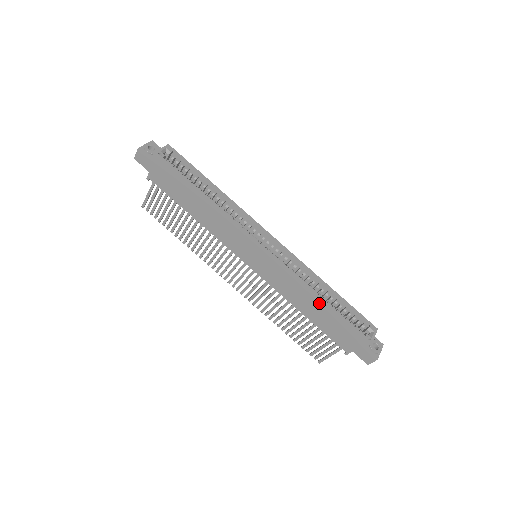
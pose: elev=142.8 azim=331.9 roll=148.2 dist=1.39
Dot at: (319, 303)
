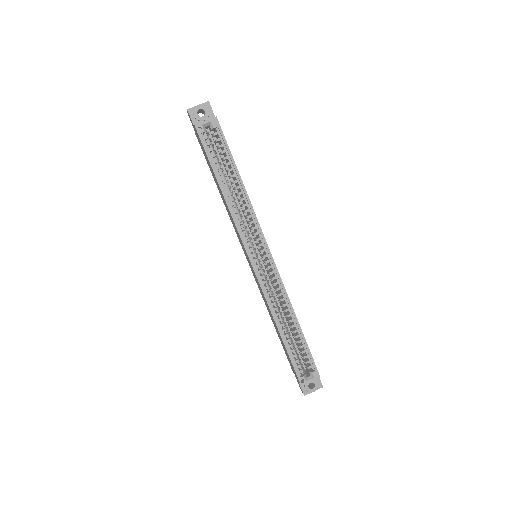
Dot at: (278, 330)
